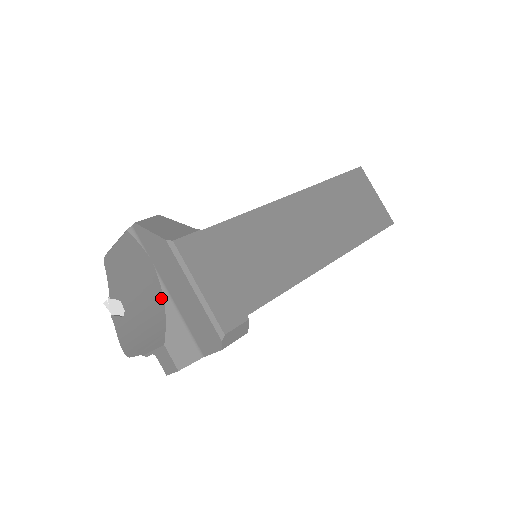
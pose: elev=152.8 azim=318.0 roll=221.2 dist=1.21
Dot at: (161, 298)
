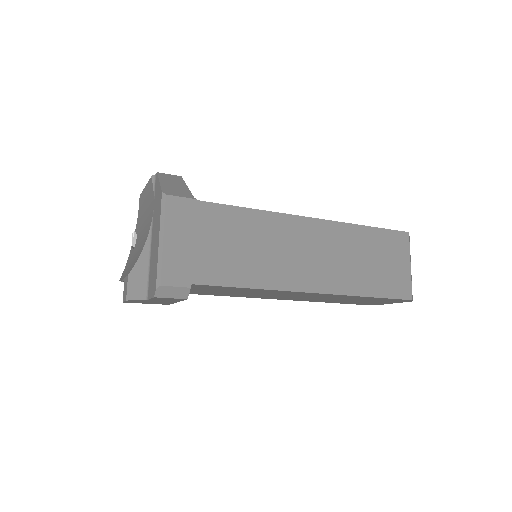
Dot at: (146, 239)
